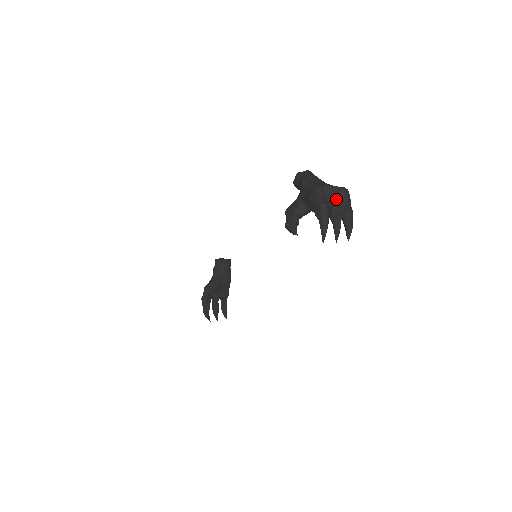
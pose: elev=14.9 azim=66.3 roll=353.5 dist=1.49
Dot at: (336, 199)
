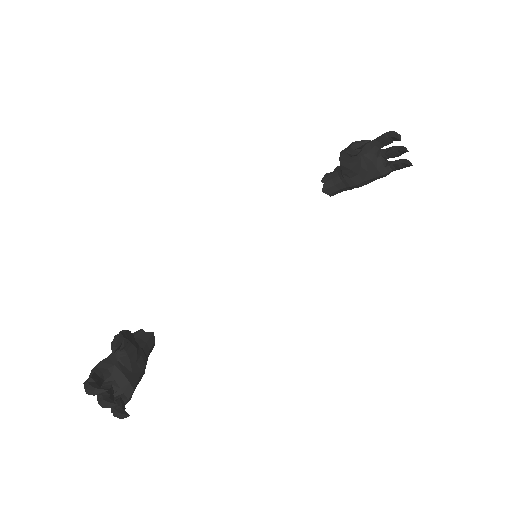
Dot at: occluded
